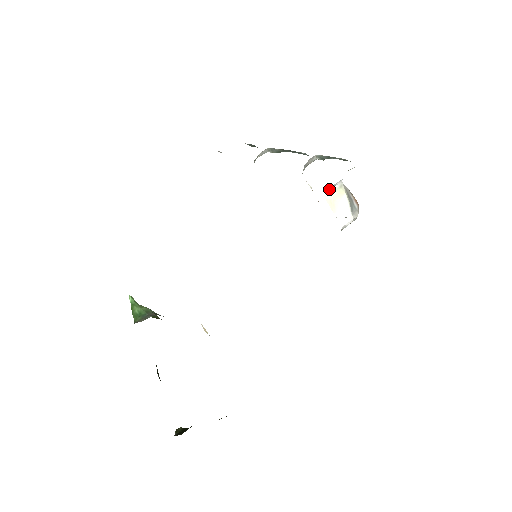
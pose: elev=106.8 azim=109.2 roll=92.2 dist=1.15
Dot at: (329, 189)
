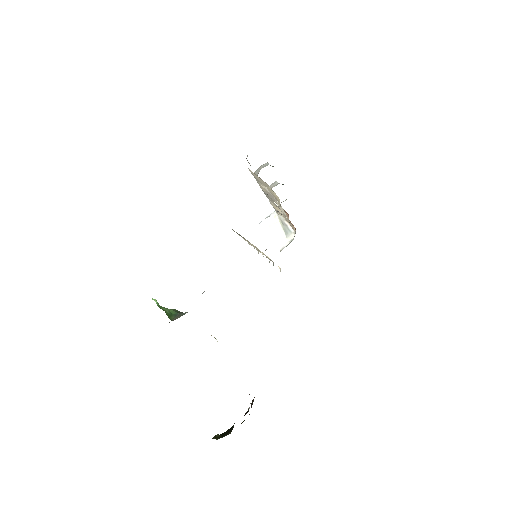
Dot at: (264, 220)
